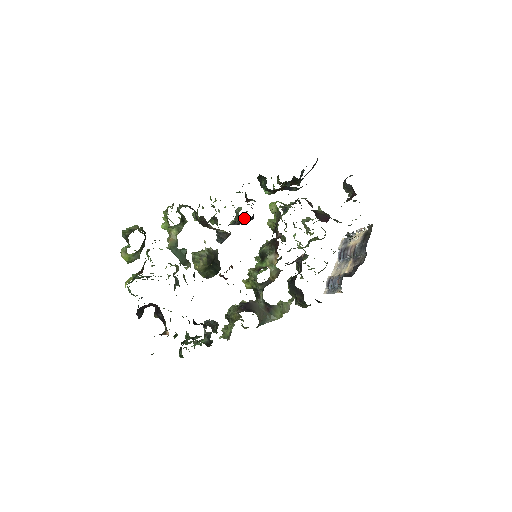
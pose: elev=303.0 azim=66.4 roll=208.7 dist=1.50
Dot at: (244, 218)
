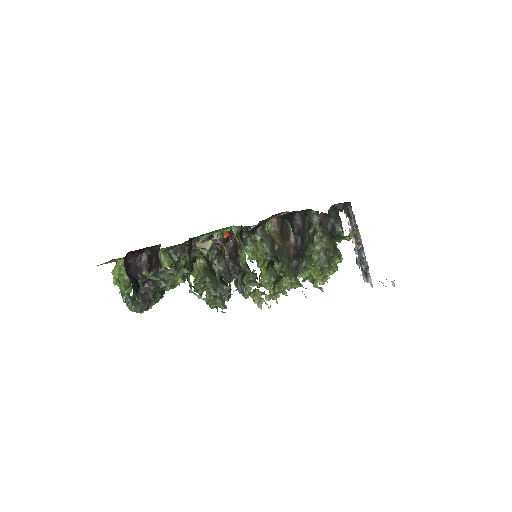
Dot at: occluded
